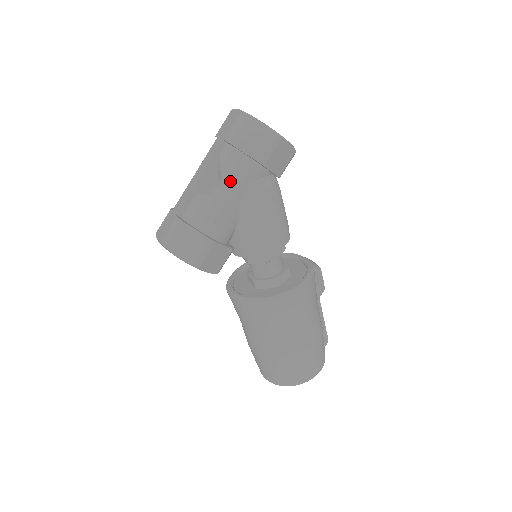
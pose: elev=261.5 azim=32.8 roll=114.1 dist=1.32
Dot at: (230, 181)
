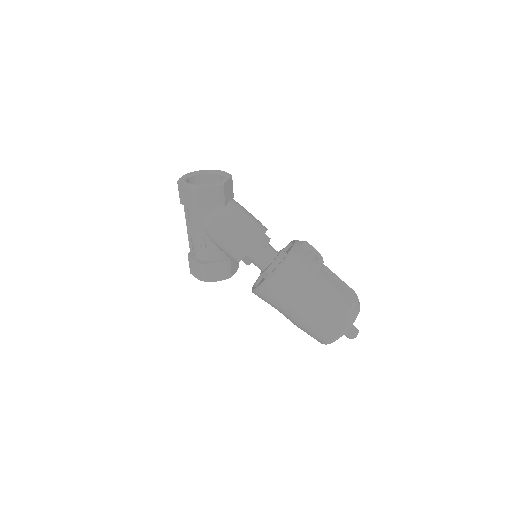
Dot at: (193, 225)
